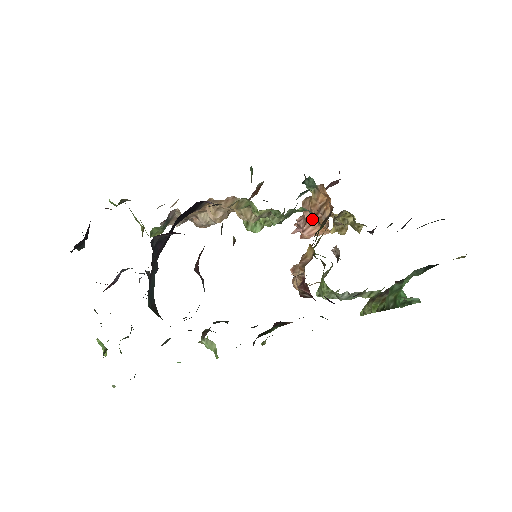
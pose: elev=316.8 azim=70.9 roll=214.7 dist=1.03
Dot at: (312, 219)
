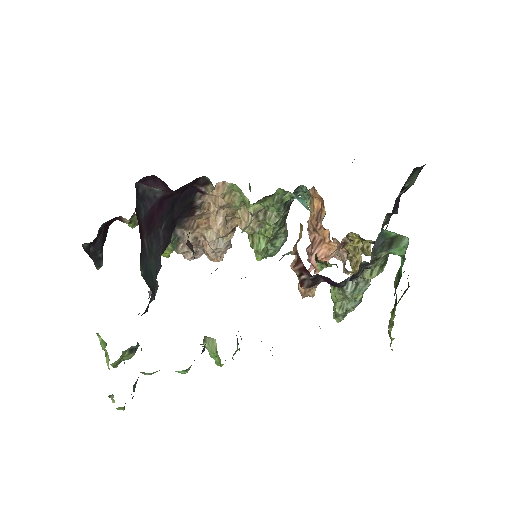
Dot at: (317, 239)
